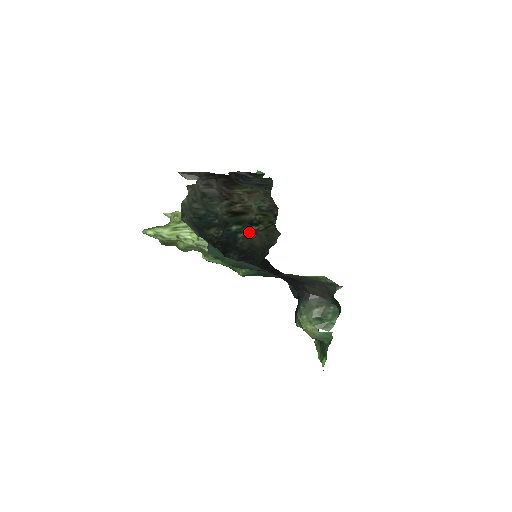
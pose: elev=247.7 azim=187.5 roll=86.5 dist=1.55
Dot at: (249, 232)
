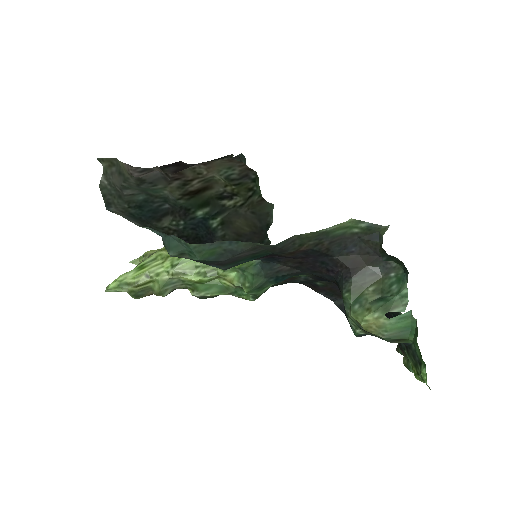
Dot at: (225, 215)
